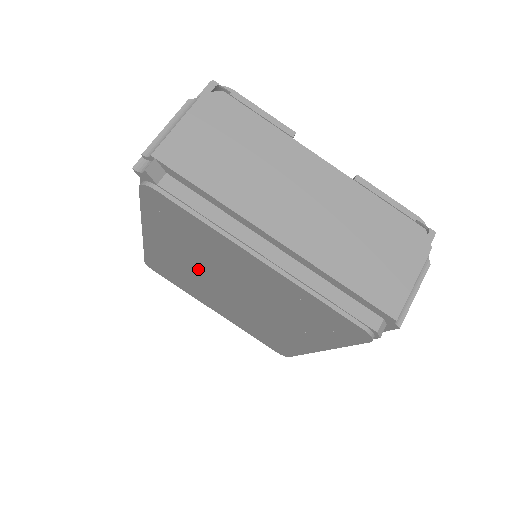
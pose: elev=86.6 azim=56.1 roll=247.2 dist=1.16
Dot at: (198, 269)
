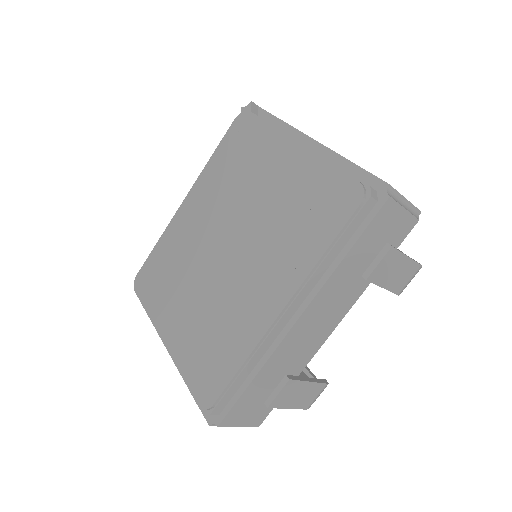
Dot at: (210, 224)
